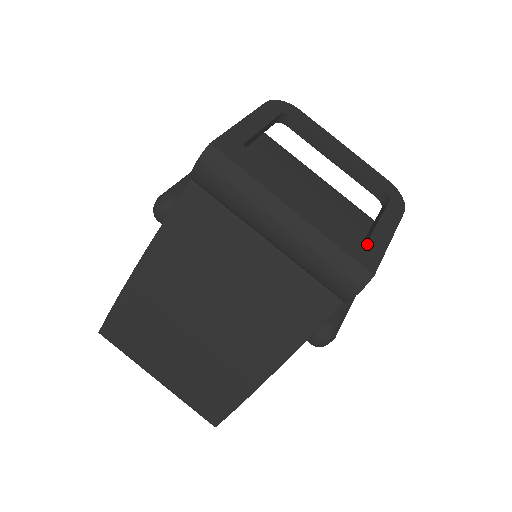
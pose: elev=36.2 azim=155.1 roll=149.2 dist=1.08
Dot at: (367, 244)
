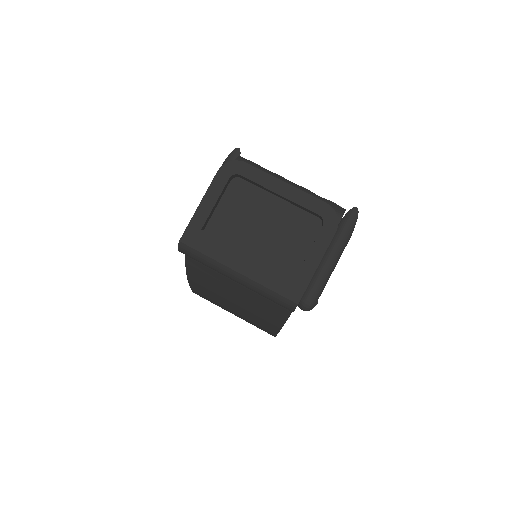
Dot at: (295, 279)
